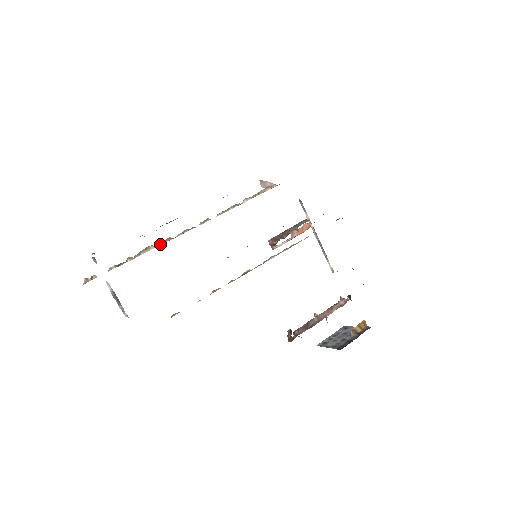
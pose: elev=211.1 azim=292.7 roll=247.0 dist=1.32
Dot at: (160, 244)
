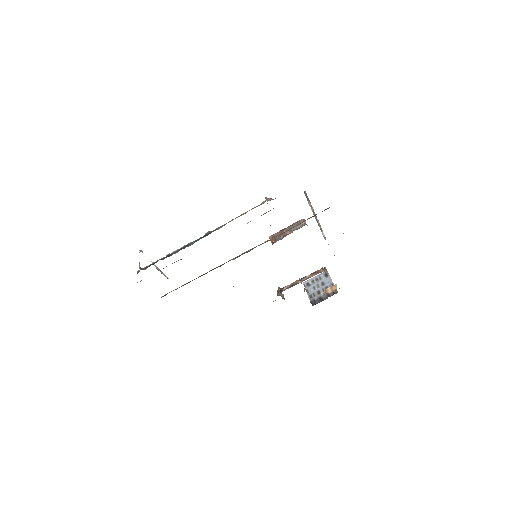
Dot at: occluded
